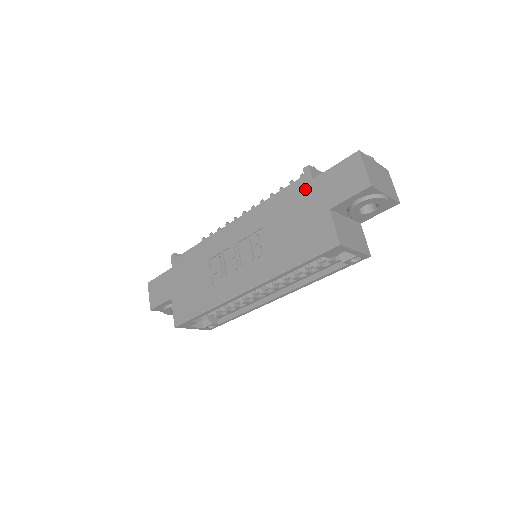
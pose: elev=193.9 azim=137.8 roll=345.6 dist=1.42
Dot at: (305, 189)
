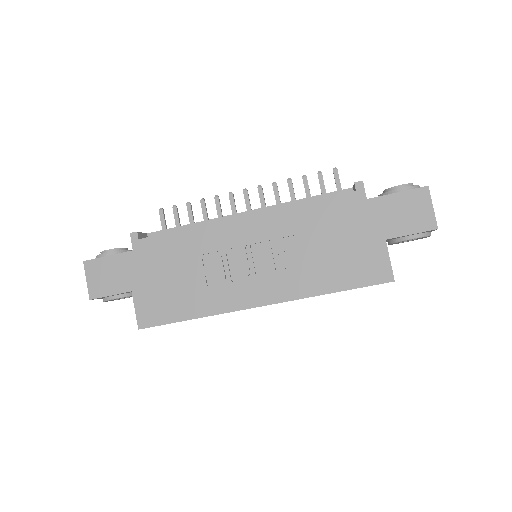
Dot at: (356, 208)
